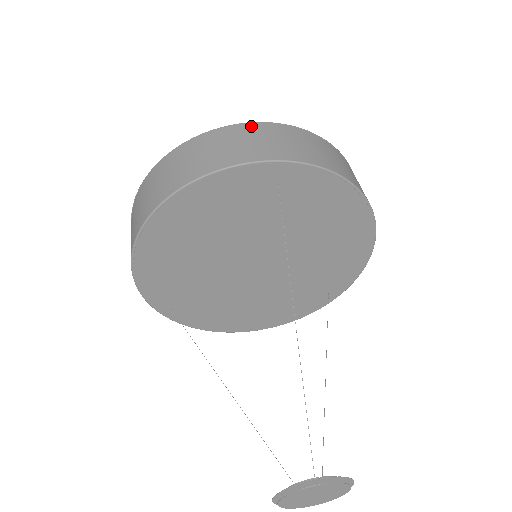
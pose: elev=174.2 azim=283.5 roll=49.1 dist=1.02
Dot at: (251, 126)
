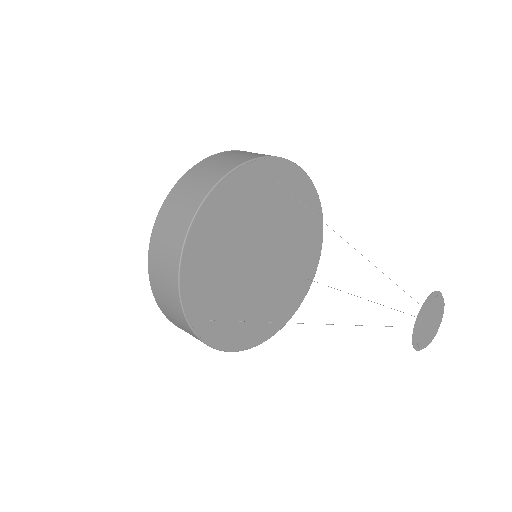
Dot at: (224, 153)
